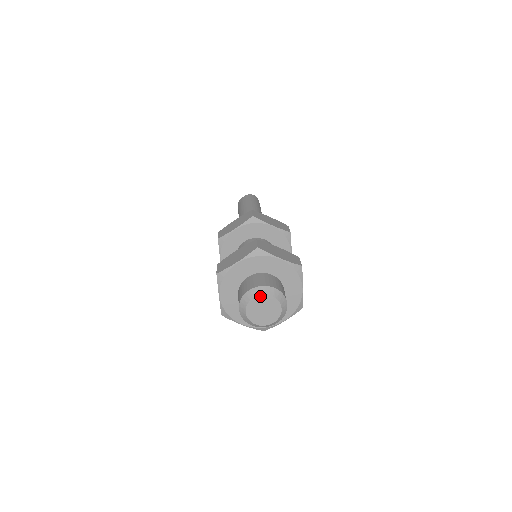
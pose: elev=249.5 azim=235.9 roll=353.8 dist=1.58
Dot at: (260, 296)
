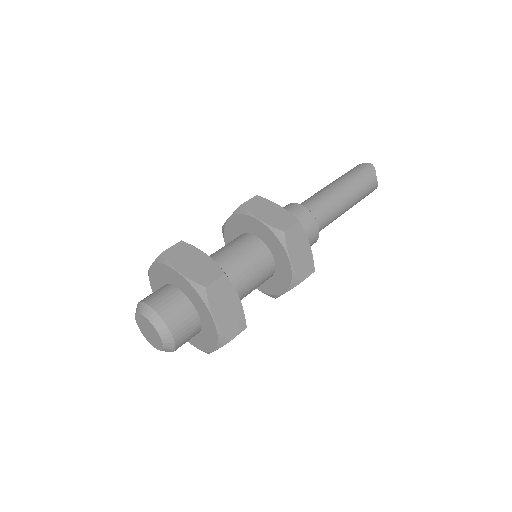
Dot at: (139, 314)
